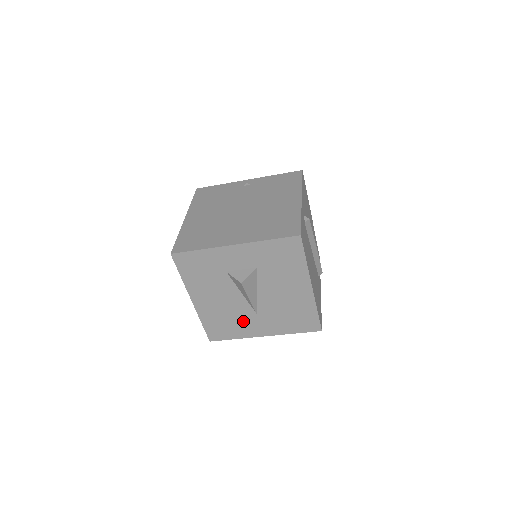
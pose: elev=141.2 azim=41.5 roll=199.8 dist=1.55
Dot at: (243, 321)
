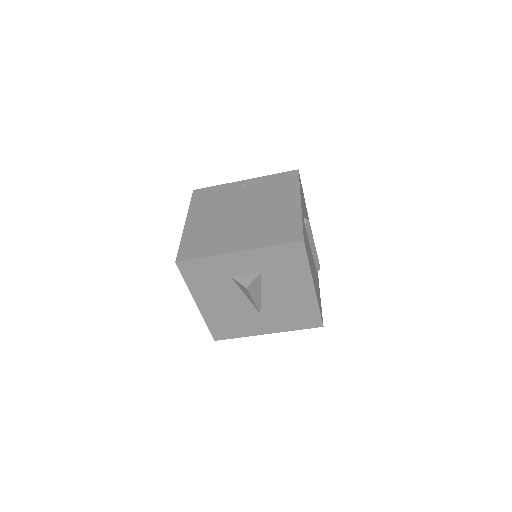
Dot at: (247, 321)
